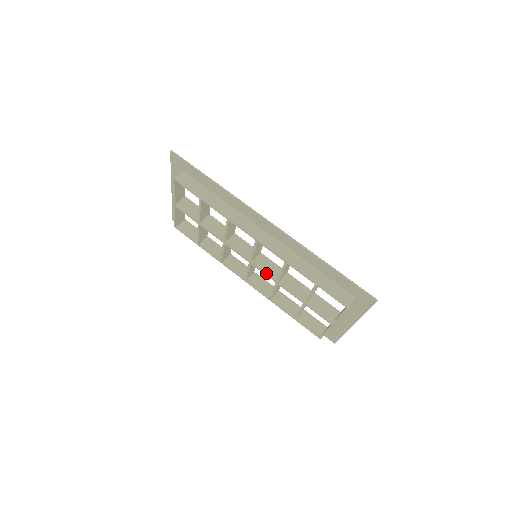
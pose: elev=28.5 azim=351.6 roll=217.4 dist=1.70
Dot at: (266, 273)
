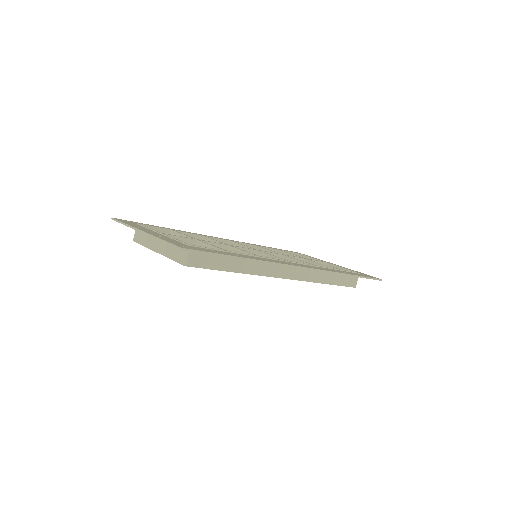
Dot at: occluded
